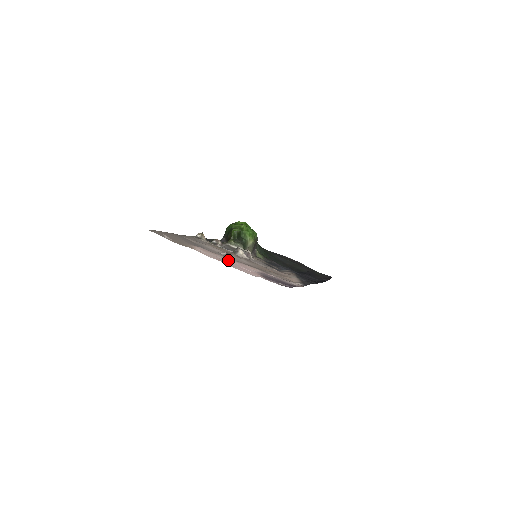
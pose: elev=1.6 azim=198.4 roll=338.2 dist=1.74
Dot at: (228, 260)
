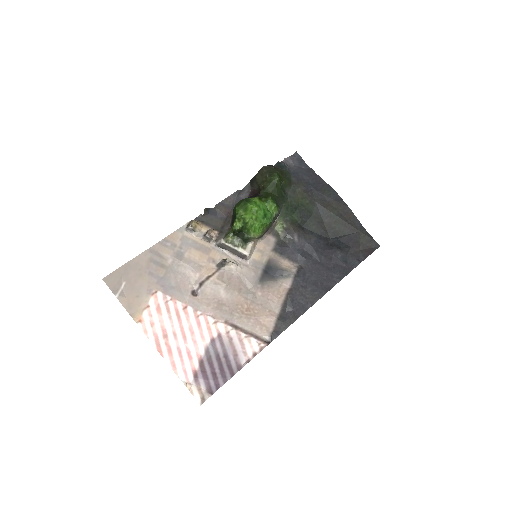
Dot at: (181, 323)
